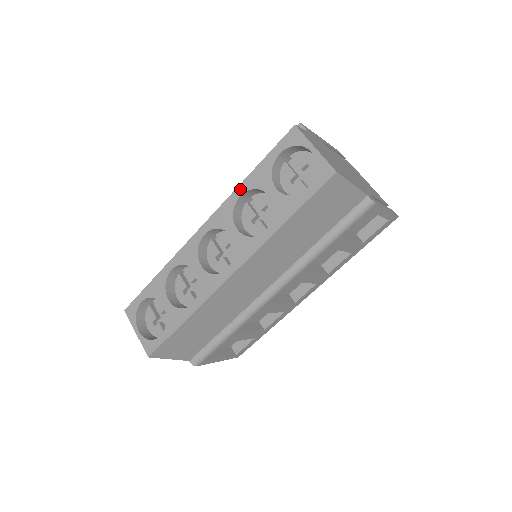
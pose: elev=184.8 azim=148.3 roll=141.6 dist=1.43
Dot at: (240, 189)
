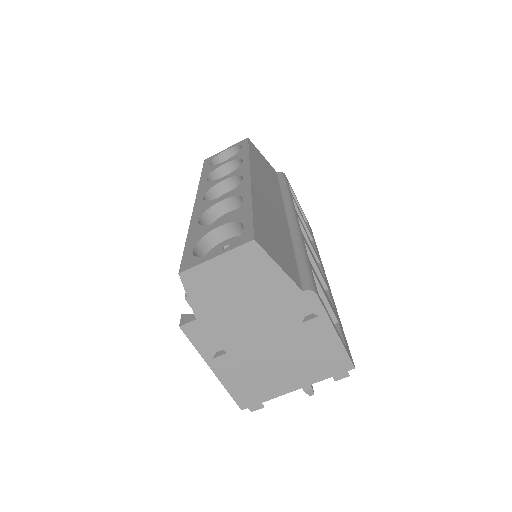
Dot at: (202, 179)
